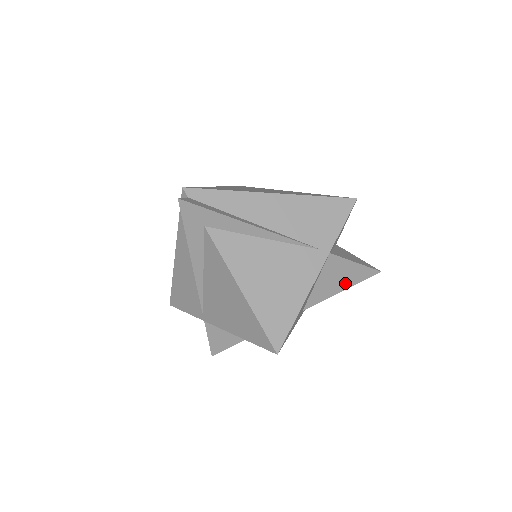
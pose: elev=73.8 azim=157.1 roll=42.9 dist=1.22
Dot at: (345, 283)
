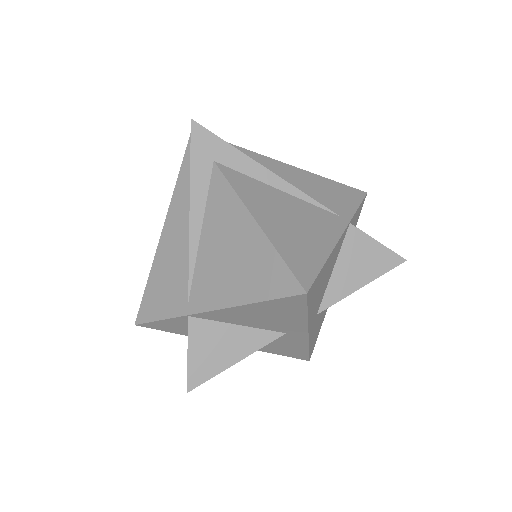
Dot at: (367, 273)
